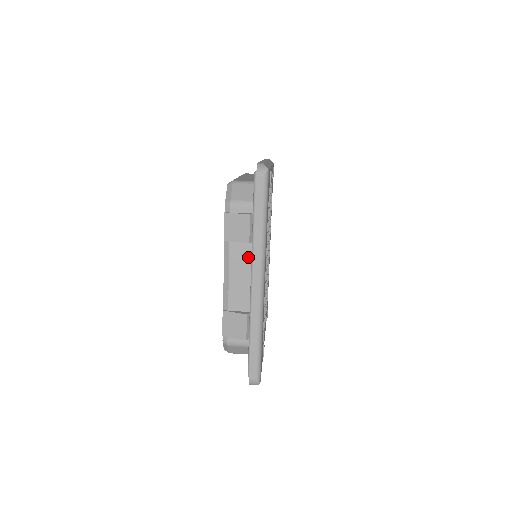
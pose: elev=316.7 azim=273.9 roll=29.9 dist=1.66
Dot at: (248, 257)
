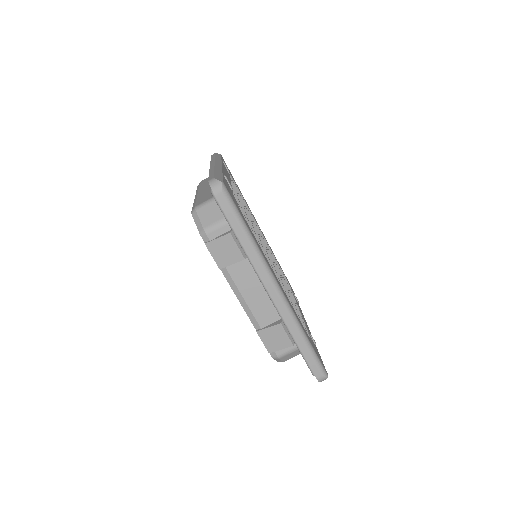
Dot at: (251, 271)
